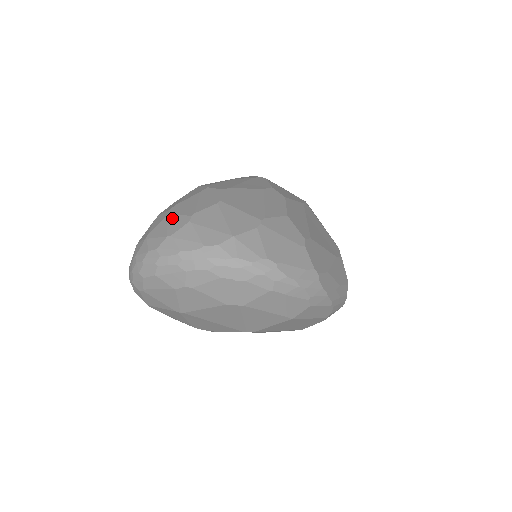
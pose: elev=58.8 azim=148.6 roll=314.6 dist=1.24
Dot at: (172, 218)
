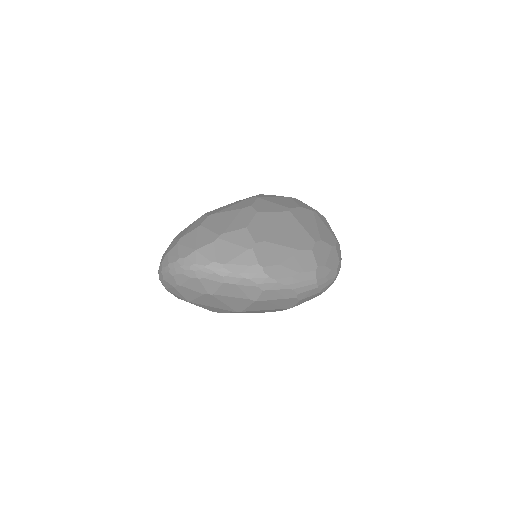
Dot at: (173, 241)
